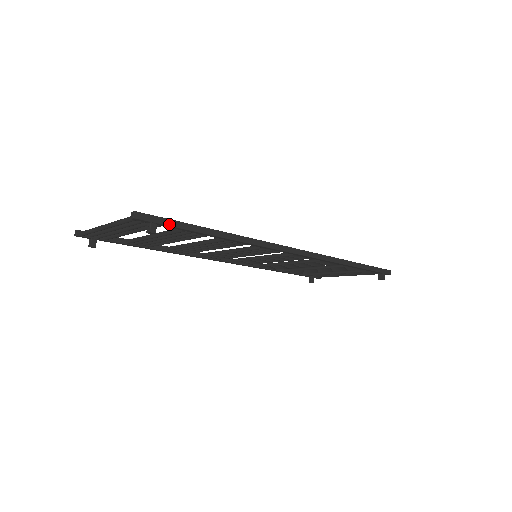
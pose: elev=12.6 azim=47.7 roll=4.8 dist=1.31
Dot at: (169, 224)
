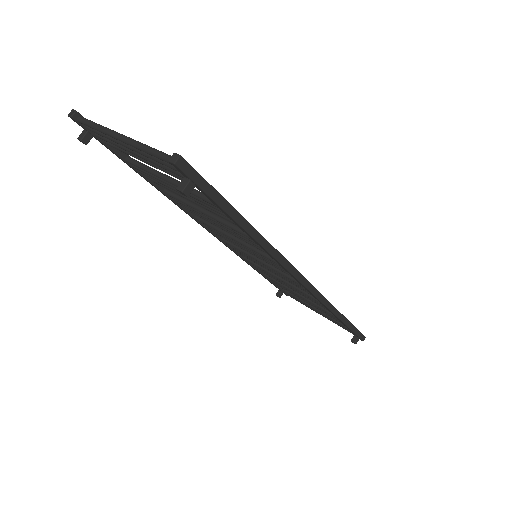
Dot at: (209, 193)
